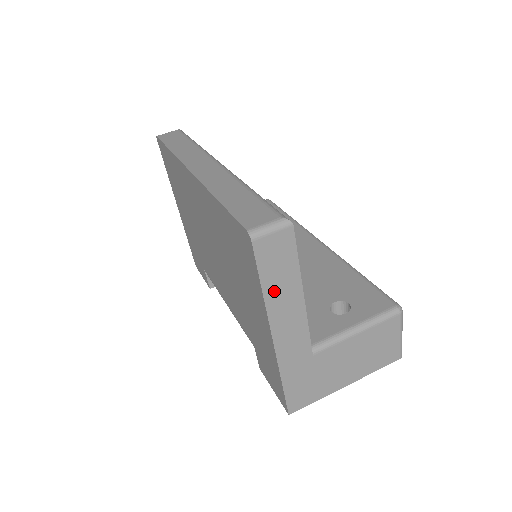
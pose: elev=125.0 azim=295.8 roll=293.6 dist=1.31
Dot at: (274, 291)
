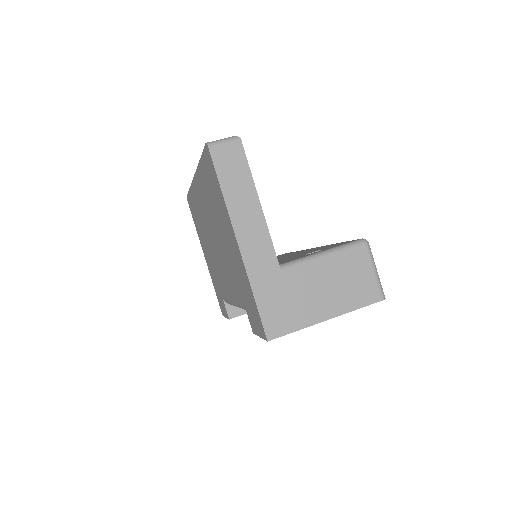
Dot at: (233, 194)
